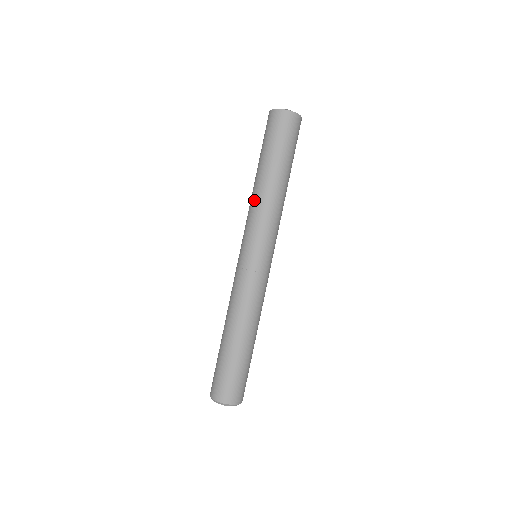
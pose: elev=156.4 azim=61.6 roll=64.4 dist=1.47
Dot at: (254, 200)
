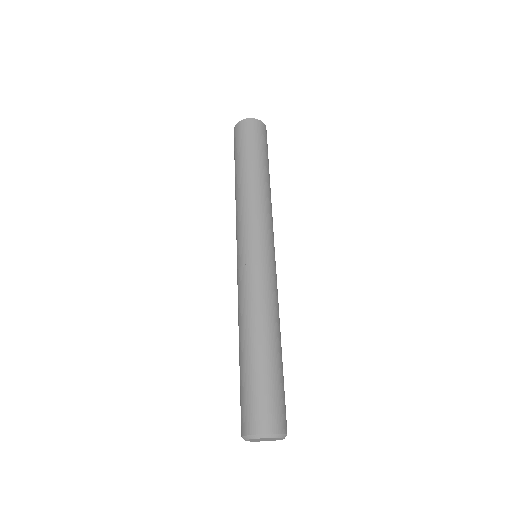
Dot at: (253, 194)
